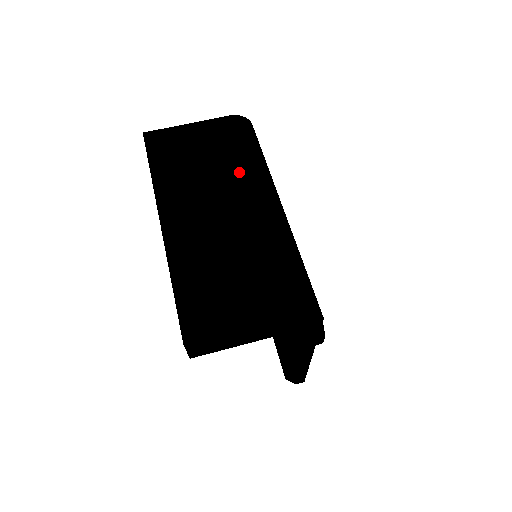
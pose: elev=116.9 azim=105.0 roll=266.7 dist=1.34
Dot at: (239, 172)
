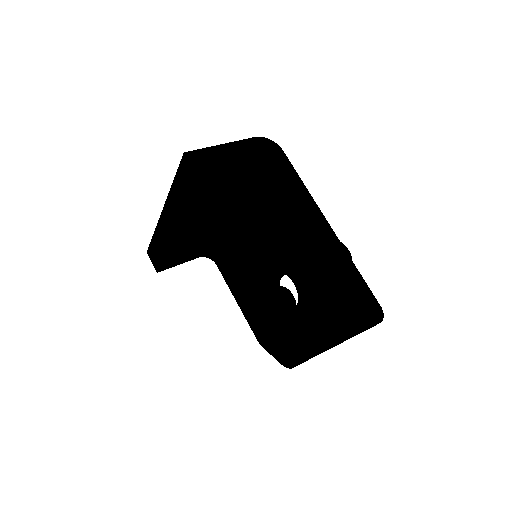
Dot at: occluded
